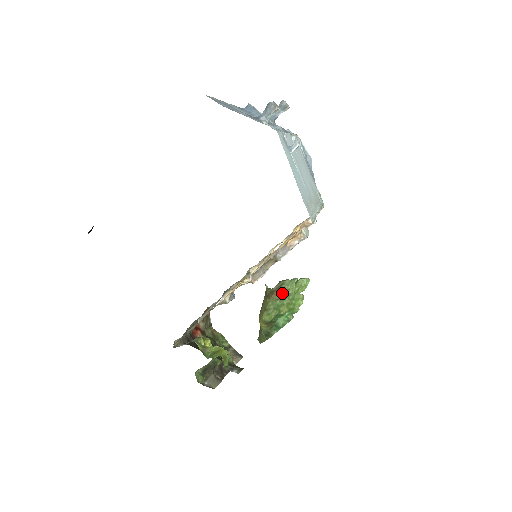
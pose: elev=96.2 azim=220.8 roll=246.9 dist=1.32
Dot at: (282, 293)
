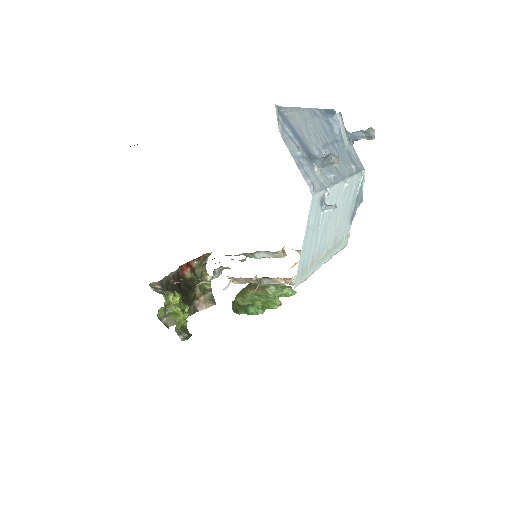
Dot at: (263, 293)
